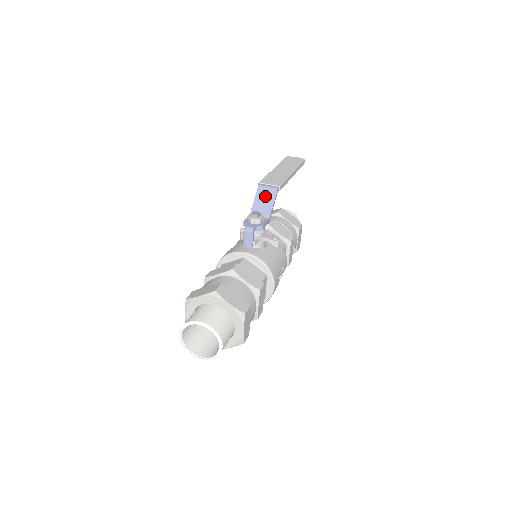
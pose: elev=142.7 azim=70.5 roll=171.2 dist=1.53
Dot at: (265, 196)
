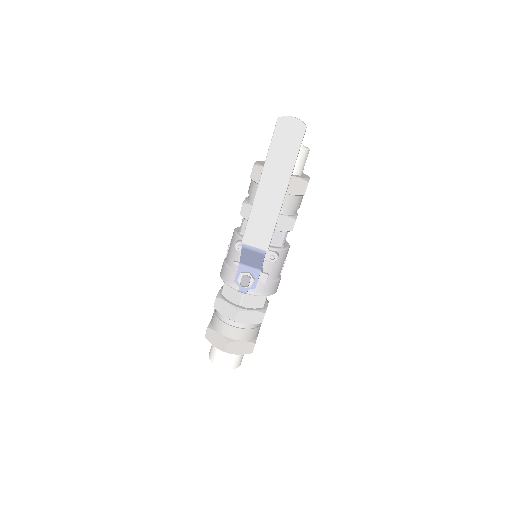
Dot at: (252, 256)
